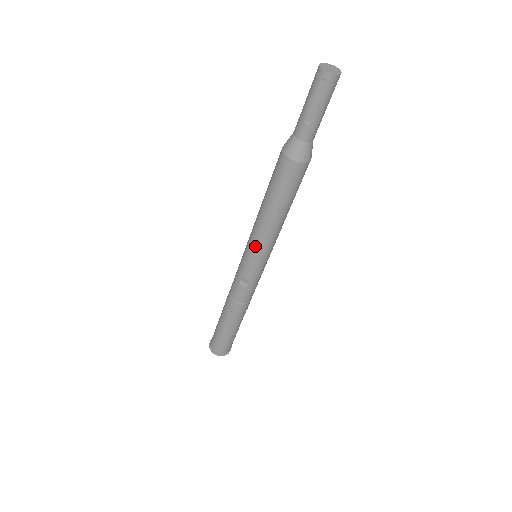
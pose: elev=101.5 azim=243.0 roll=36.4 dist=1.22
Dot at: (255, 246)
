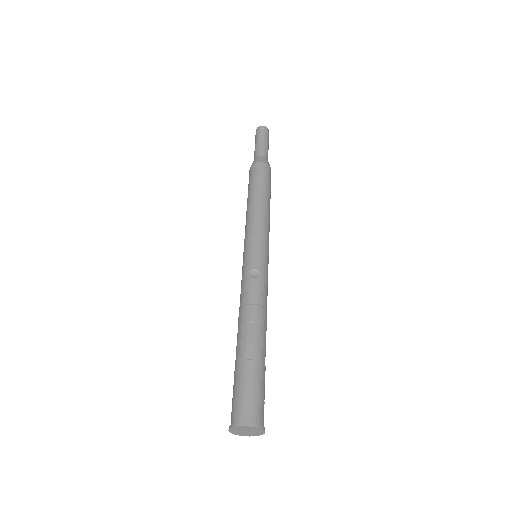
Dot at: (254, 230)
